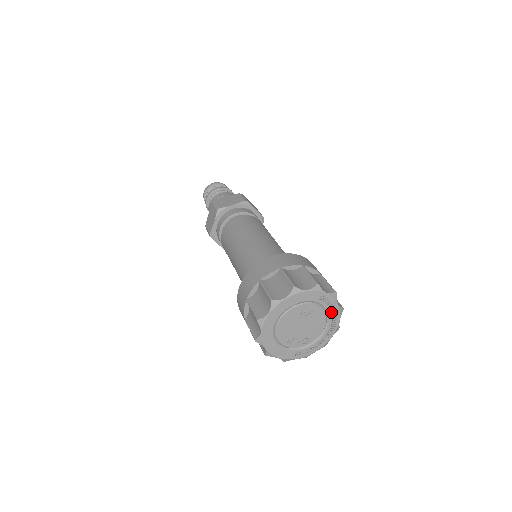
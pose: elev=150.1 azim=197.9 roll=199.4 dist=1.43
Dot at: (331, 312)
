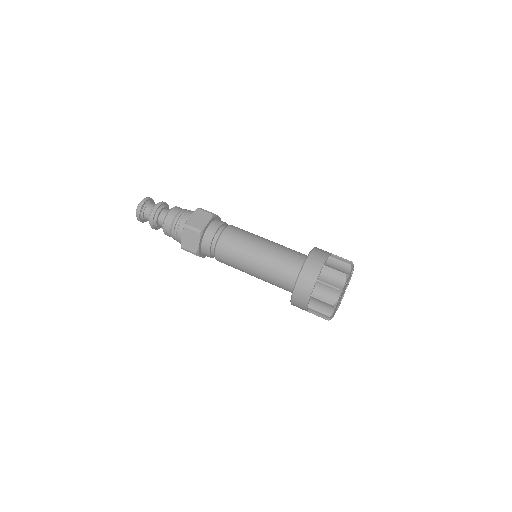
Dot at: occluded
